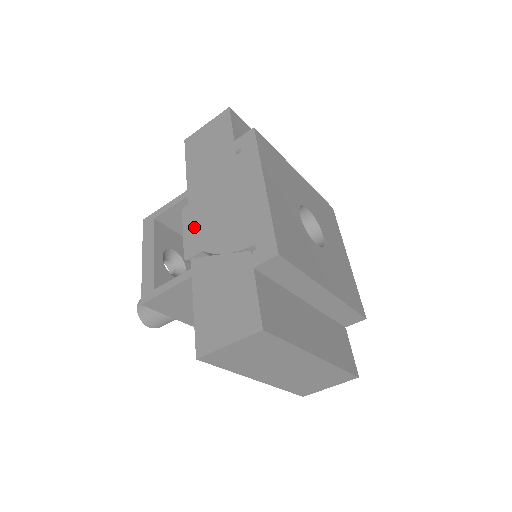
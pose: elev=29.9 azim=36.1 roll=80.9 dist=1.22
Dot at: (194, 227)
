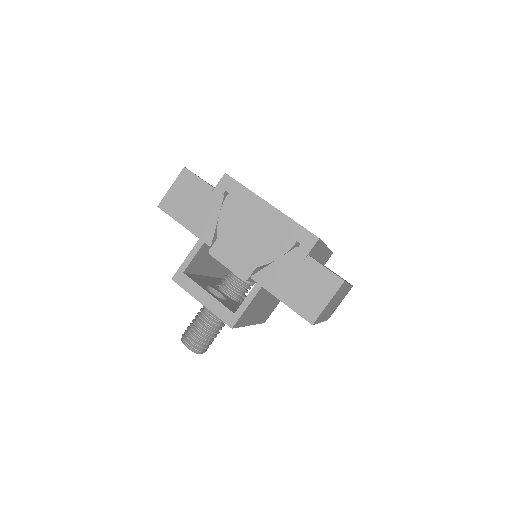
Dot at: (233, 258)
